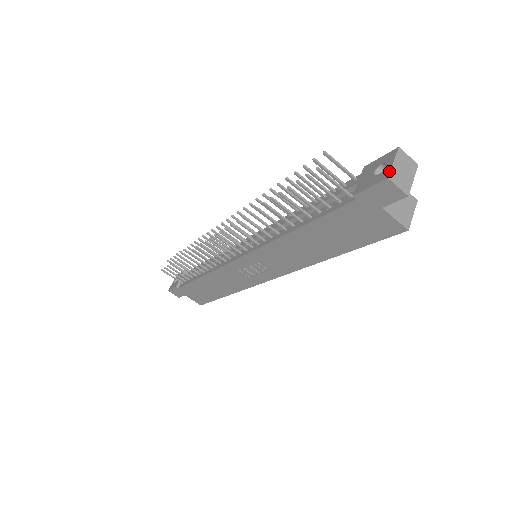
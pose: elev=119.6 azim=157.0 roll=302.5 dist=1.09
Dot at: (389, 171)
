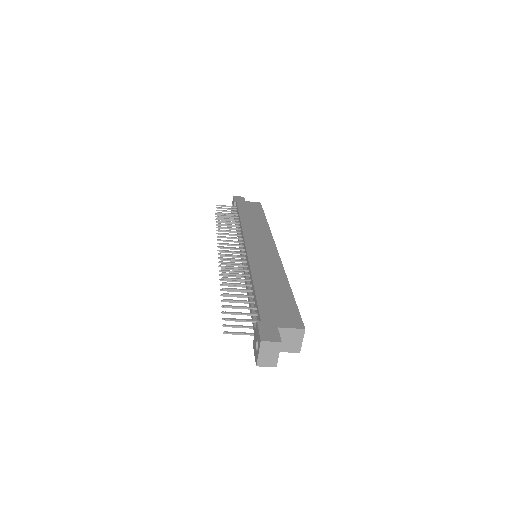
Dot at: (257, 360)
